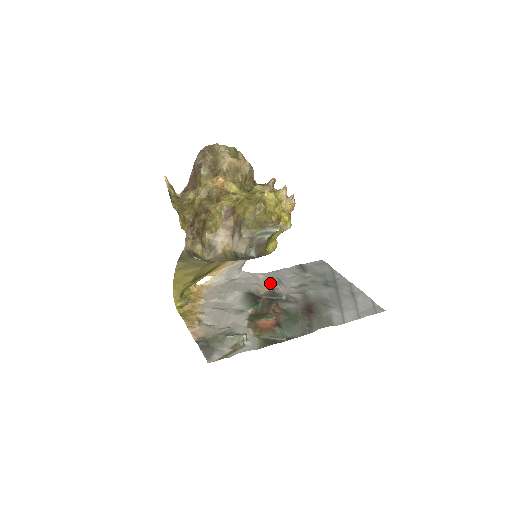
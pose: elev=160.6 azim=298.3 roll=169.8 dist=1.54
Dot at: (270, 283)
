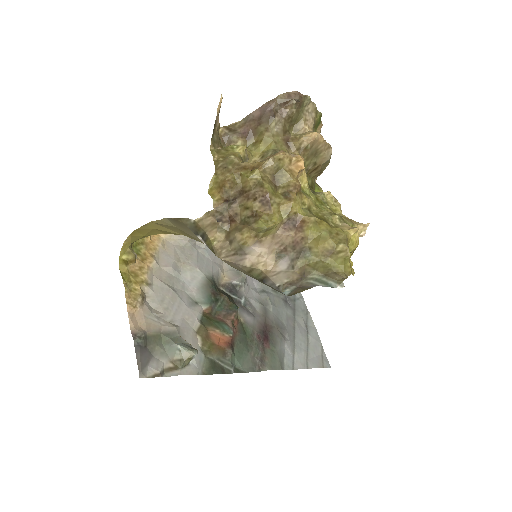
Dot at: (234, 272)
